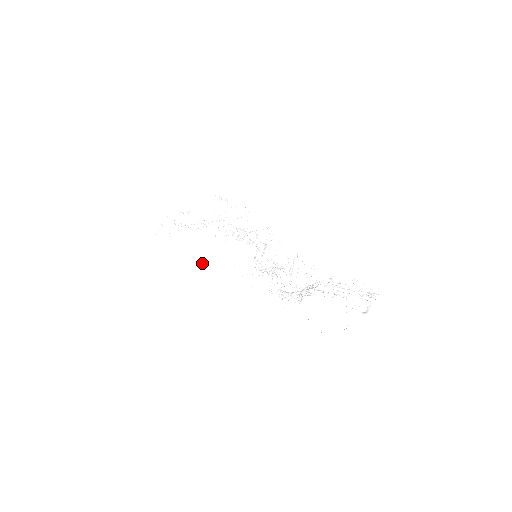
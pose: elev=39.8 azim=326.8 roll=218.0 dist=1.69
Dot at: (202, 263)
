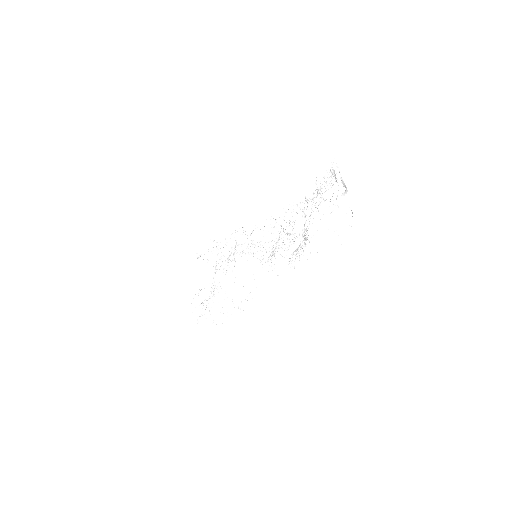
Dot at: (241, 304)
